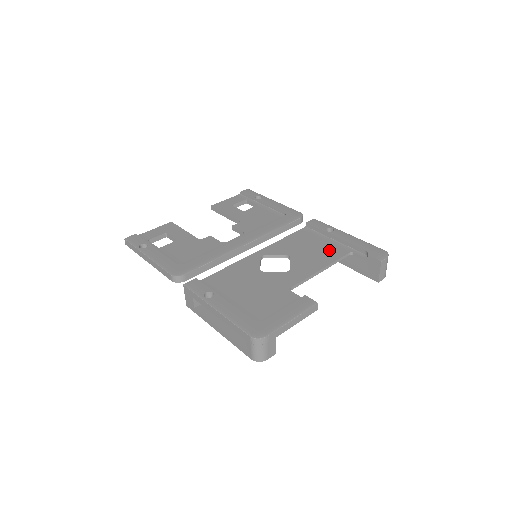
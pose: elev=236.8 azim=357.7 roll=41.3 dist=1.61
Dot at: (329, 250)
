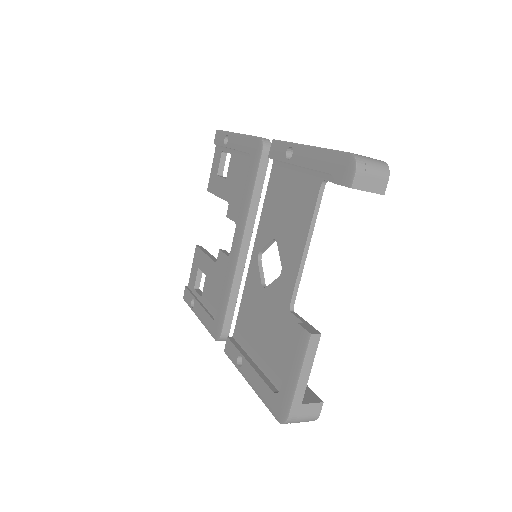
Dot at: (302, 196)
